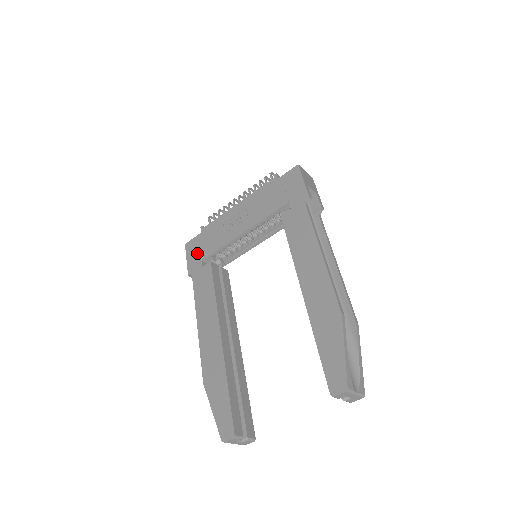
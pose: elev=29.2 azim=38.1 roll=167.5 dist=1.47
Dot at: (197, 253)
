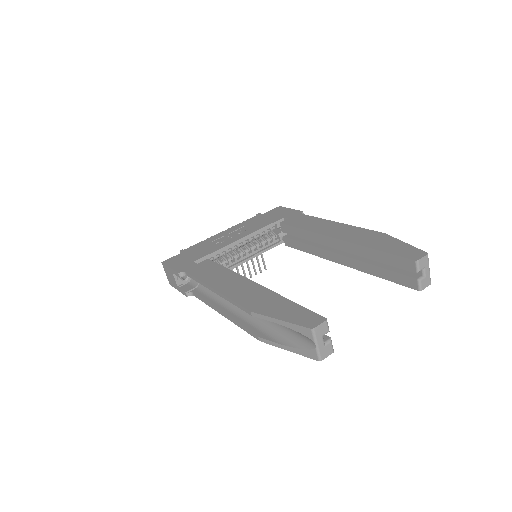
Dot at: (184, 260)
